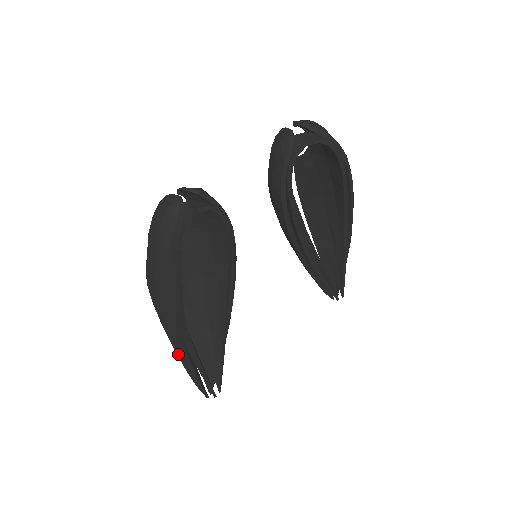
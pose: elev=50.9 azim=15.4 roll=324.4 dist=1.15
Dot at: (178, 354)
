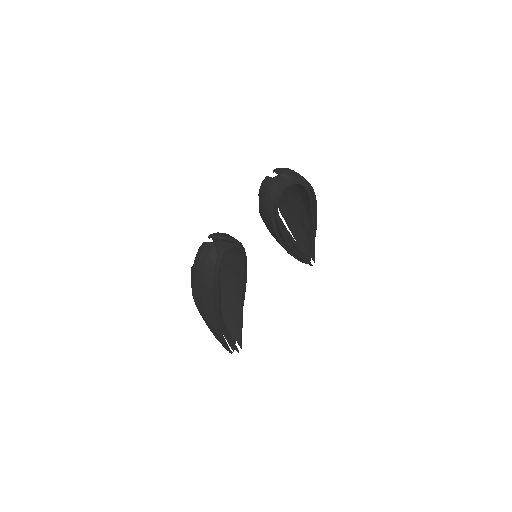
Dot at: (215, 332)
